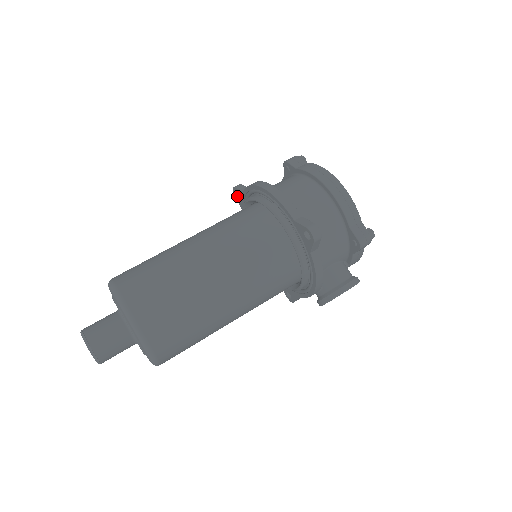
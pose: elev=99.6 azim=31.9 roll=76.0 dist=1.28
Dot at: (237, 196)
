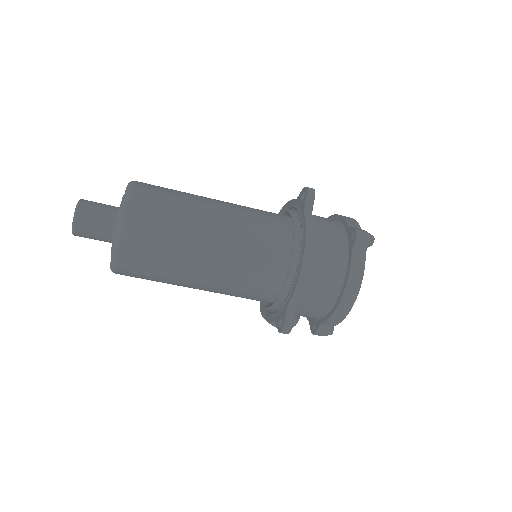
Dot at: (303, 193)
